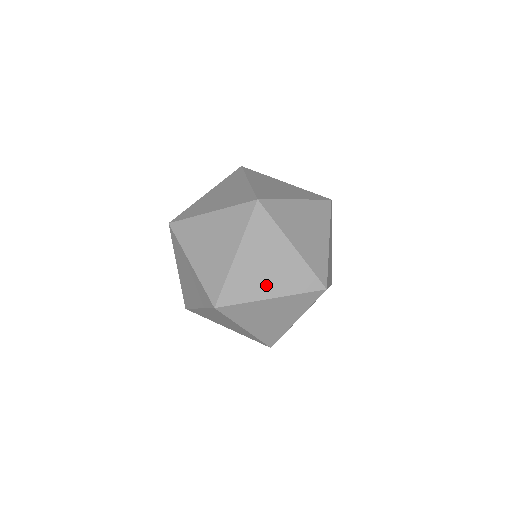
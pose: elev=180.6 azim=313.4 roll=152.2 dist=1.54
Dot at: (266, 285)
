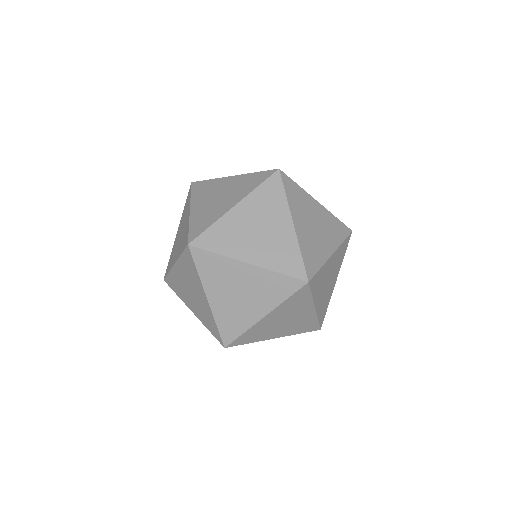
Dot at: (324, 243)
